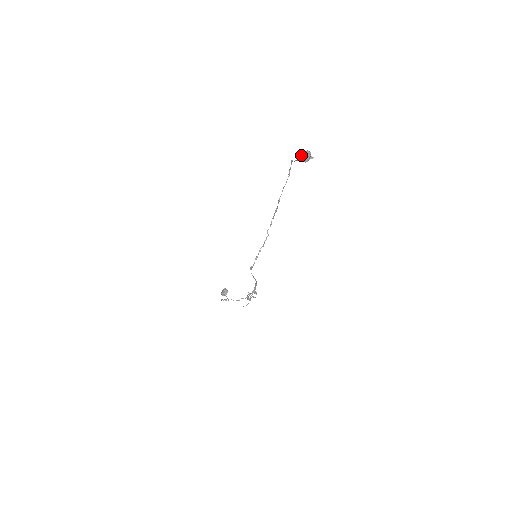
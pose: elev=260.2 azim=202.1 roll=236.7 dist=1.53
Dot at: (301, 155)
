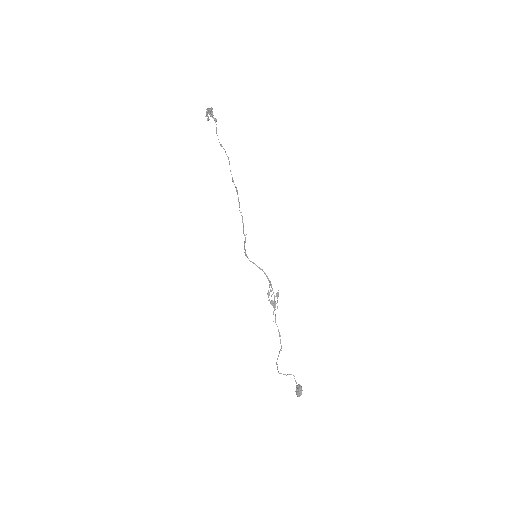
Dot at: (206, 115)
